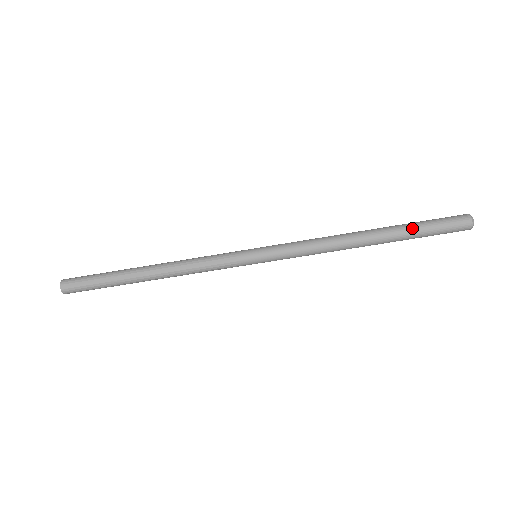
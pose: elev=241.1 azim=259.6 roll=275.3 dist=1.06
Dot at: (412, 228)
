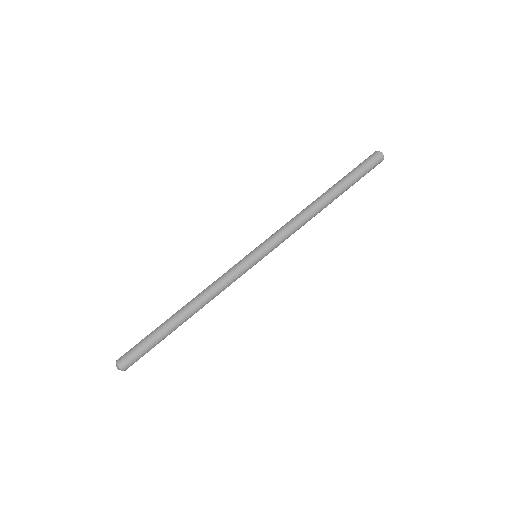
Dot at: (344, 177)
